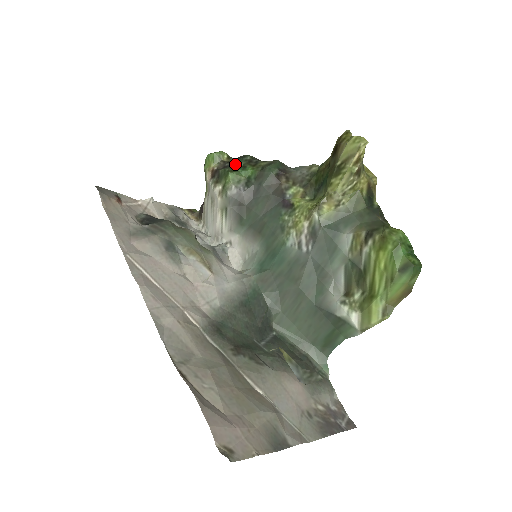
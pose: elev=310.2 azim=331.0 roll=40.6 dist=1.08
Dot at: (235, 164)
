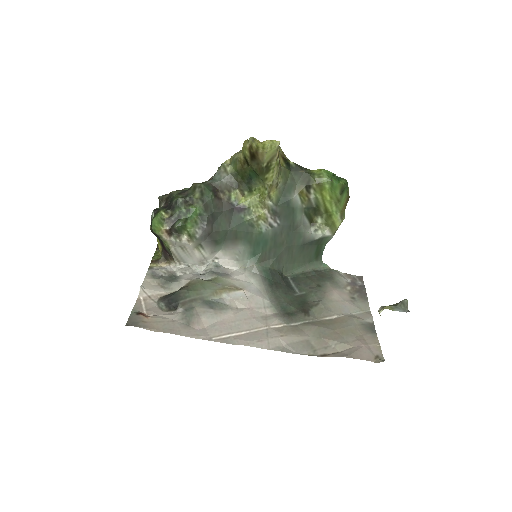
Dot at: (179, 214)
